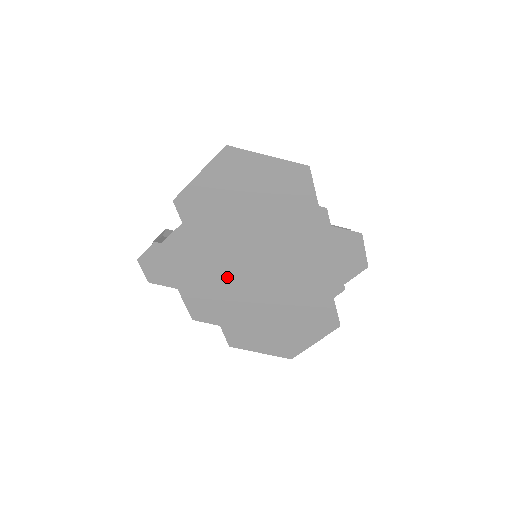
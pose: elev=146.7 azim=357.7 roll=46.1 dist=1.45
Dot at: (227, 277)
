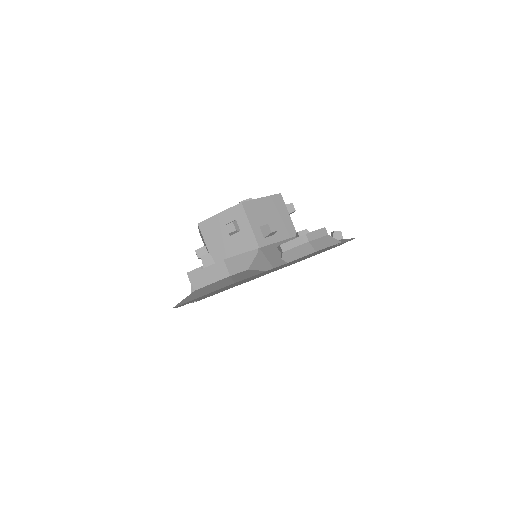
Dot at: (251, 279)
